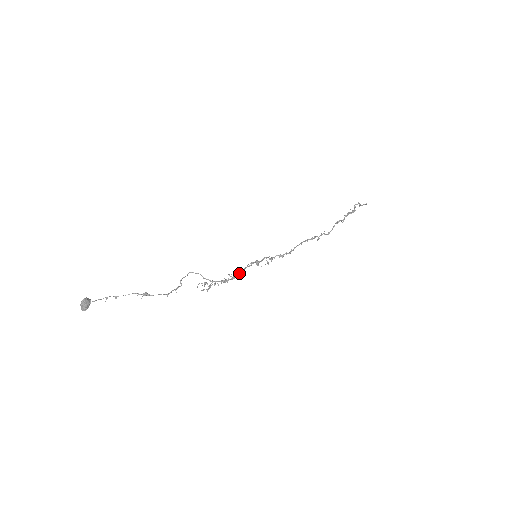
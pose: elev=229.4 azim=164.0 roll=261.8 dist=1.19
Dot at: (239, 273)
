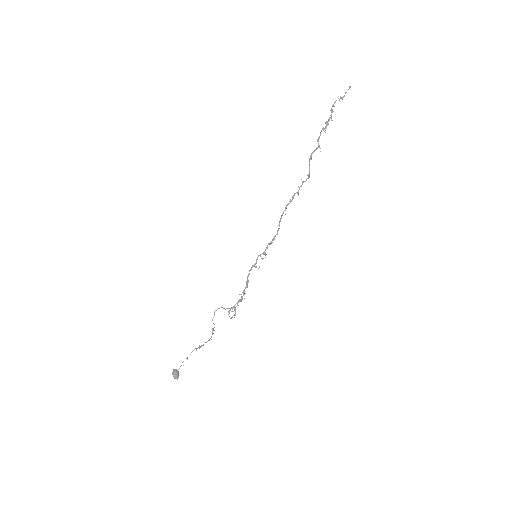
Dot at: (245, 287)
